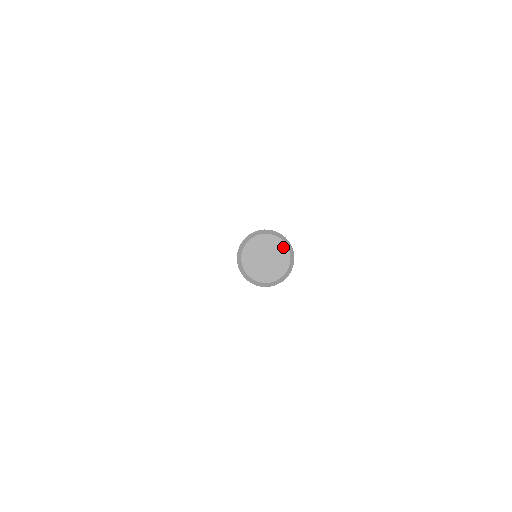
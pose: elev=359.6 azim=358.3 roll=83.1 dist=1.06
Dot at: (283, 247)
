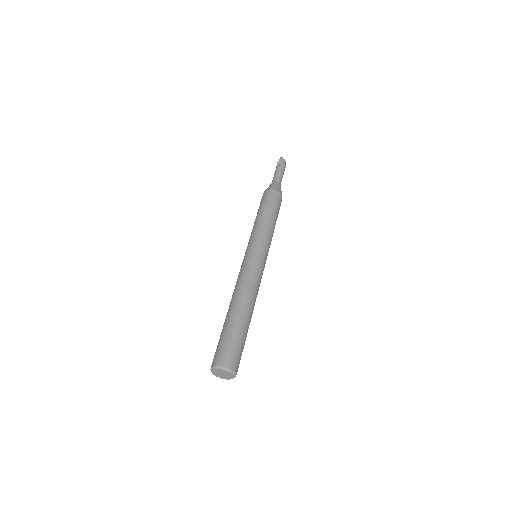
Dot at: (231, 374)
